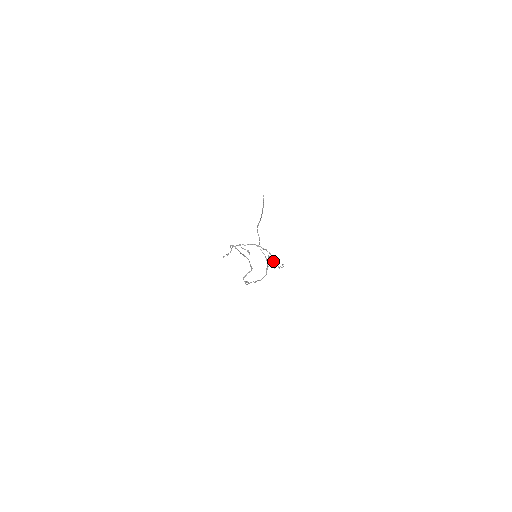
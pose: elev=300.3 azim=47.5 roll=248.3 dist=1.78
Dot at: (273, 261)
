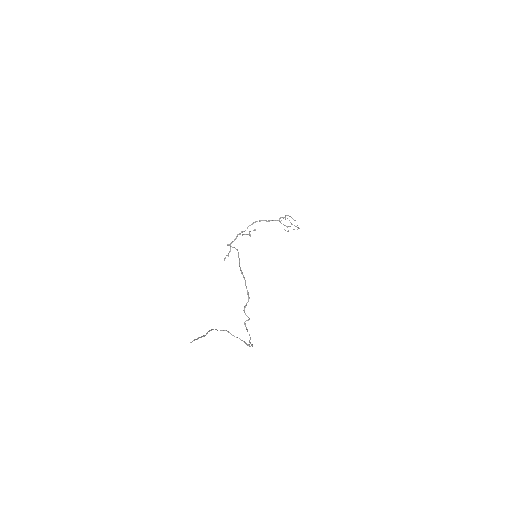
Dot at: occluded
